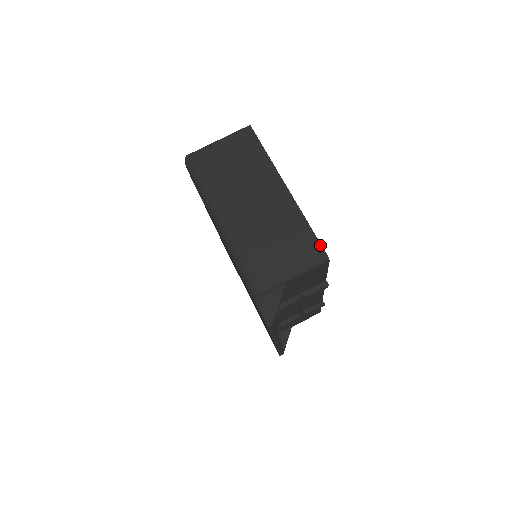
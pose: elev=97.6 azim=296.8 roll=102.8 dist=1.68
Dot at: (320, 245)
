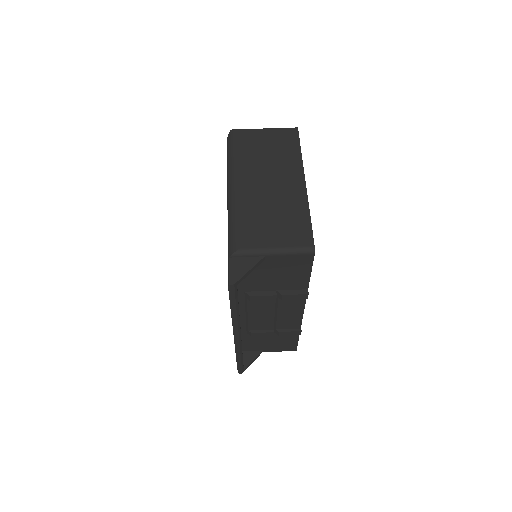
Dot at: (312, 236)
